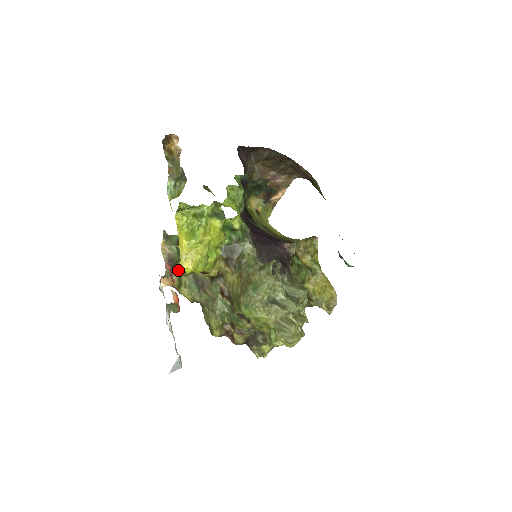
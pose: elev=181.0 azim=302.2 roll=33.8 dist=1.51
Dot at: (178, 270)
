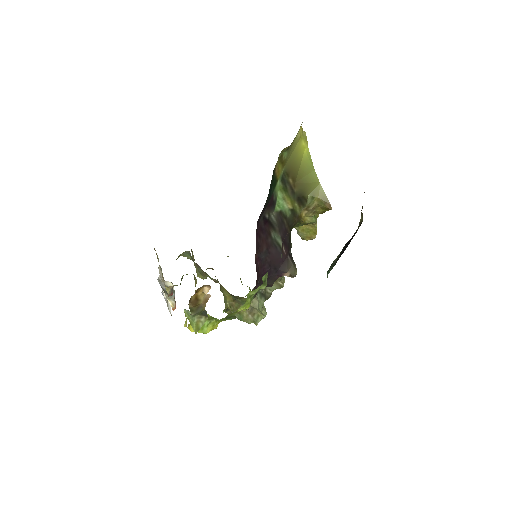
Dot at: occluded
